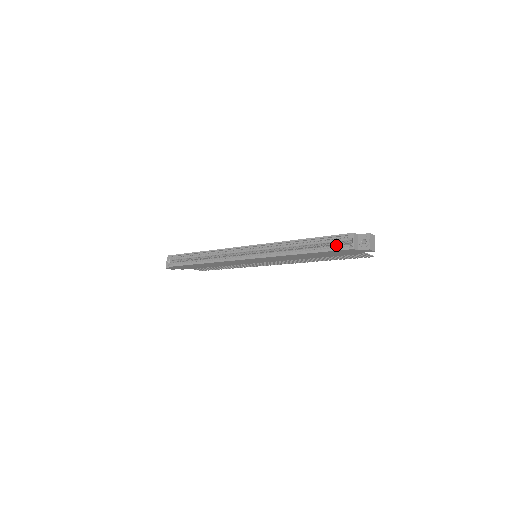
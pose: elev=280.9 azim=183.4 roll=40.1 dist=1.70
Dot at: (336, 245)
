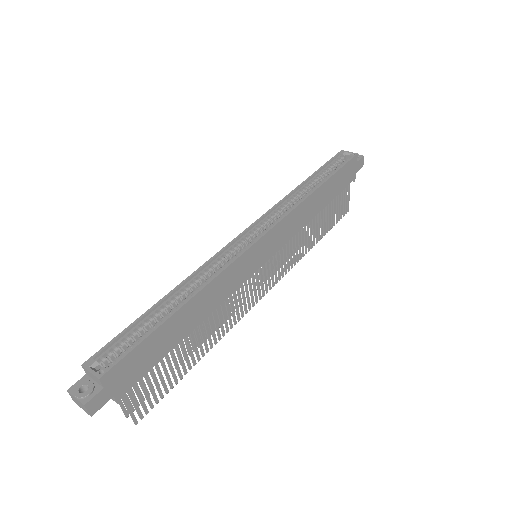
Dot at: (339, 165)
